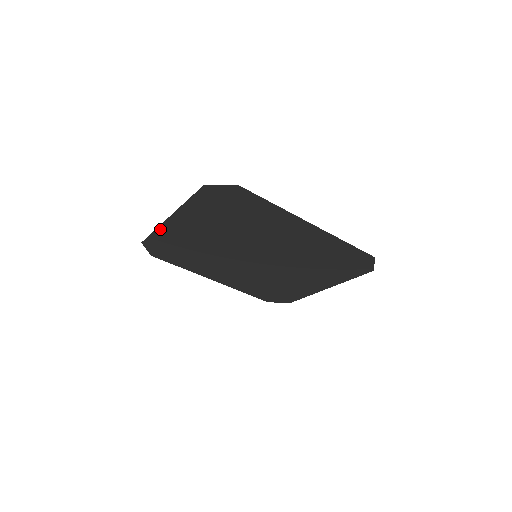
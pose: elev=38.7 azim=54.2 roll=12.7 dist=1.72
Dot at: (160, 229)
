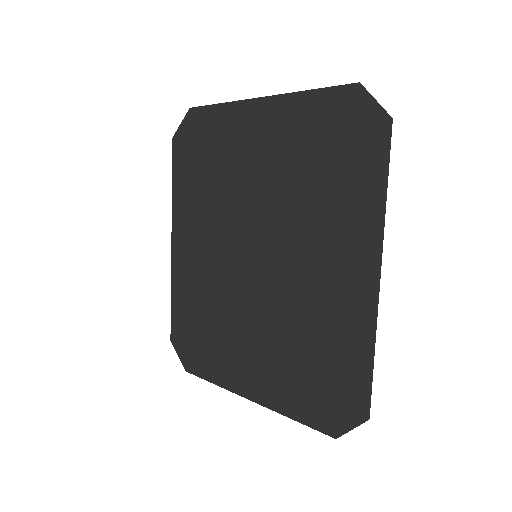
Dot at: (231, 106)
